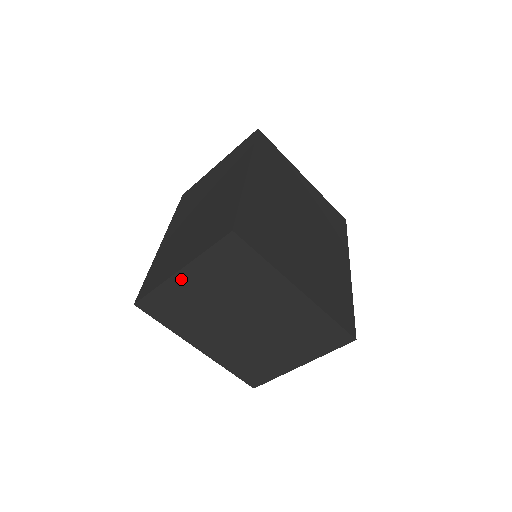
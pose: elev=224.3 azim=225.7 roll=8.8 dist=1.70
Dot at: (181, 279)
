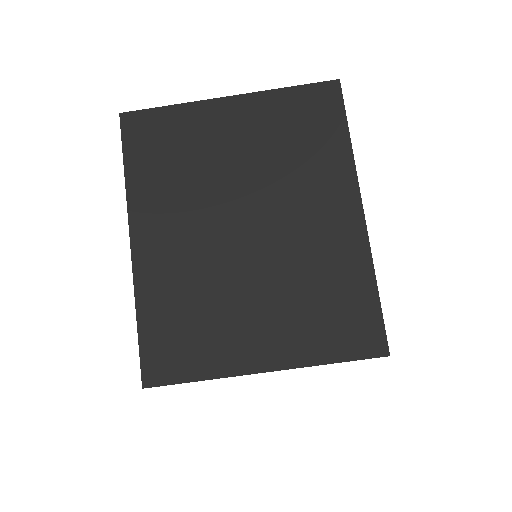
Dot at: (220, 109)
